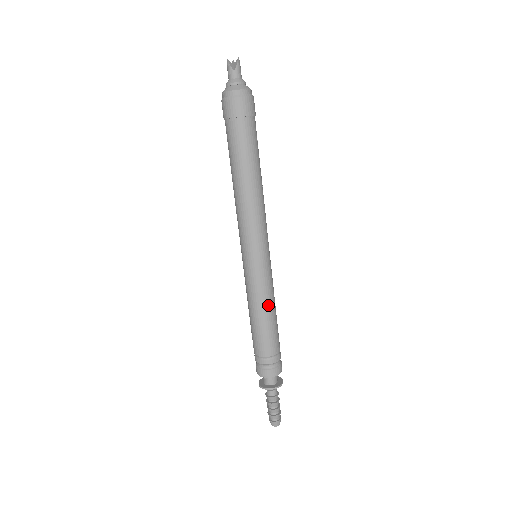
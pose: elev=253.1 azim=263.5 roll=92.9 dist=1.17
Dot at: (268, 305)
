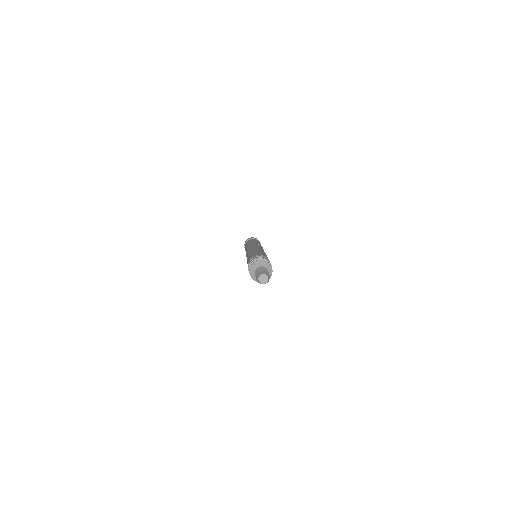
Dot at: (262, 251)
